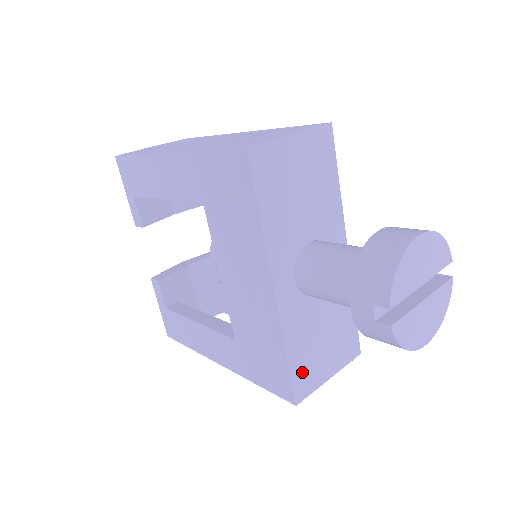
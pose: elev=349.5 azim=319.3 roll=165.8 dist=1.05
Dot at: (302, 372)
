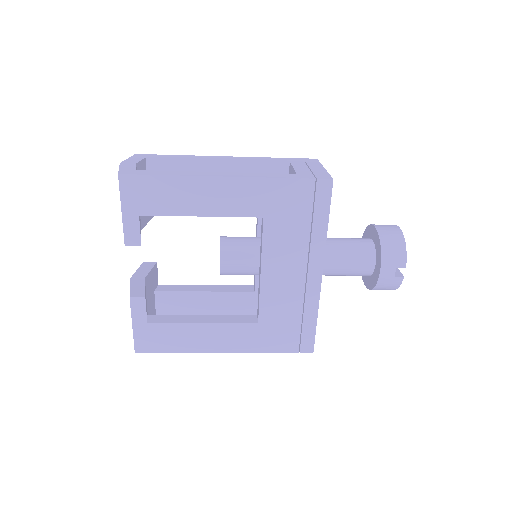
Dot at: occluded
